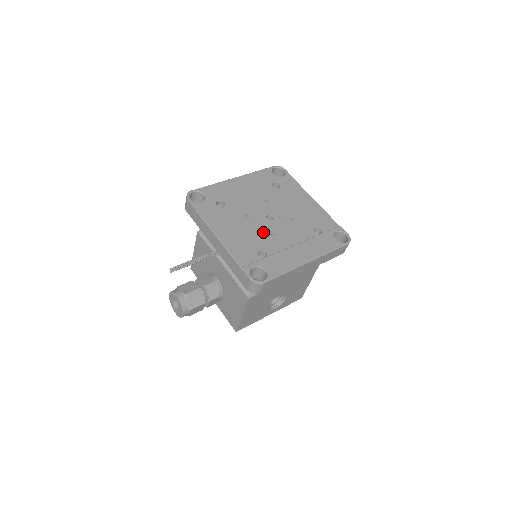
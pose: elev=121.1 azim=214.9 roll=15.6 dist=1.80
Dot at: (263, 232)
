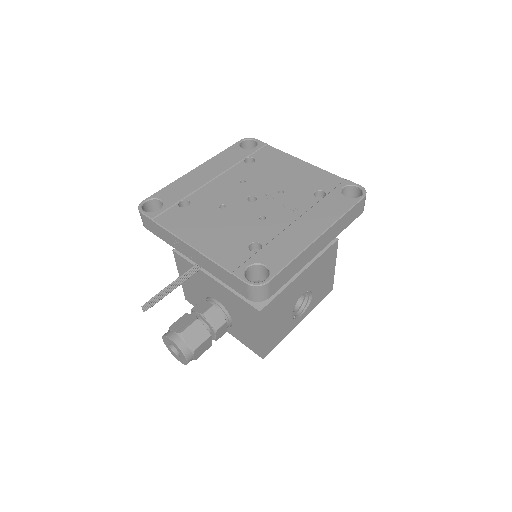
Dot at: (248, 219)
